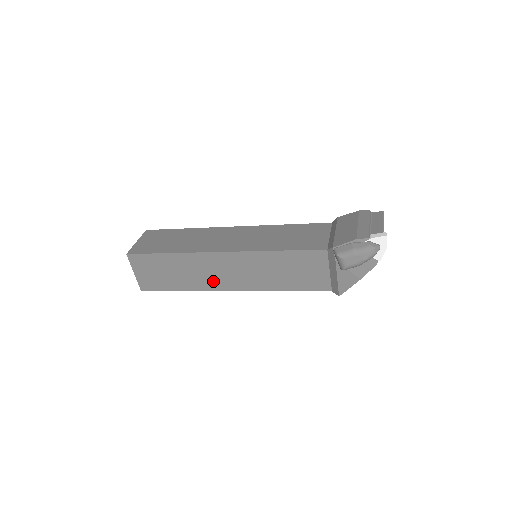
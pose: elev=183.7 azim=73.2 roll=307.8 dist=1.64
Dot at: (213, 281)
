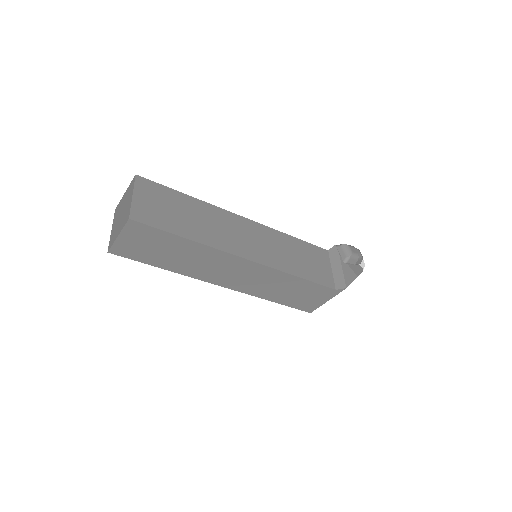
Dot at: (229, 242)
